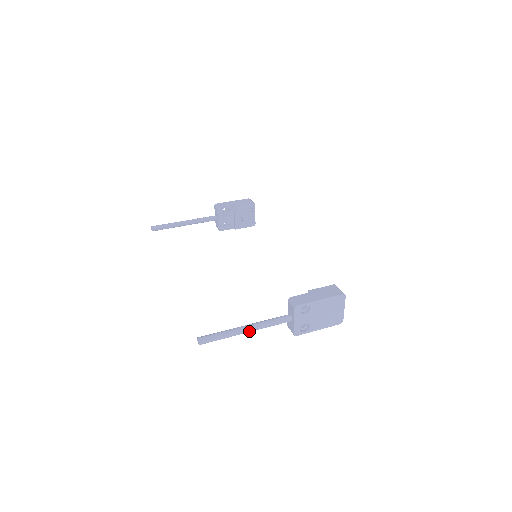
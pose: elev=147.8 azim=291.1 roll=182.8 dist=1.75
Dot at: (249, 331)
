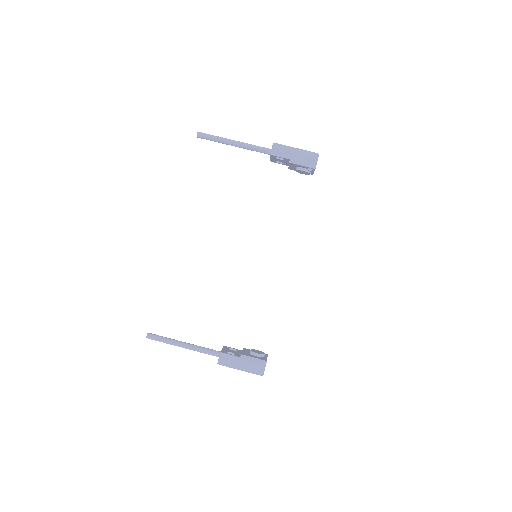
Dot at: (185, 348)
